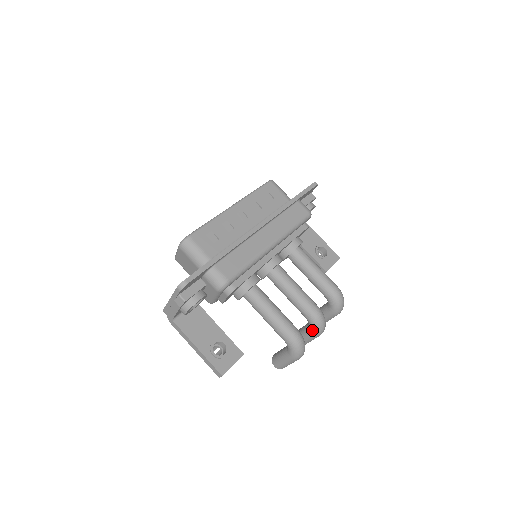
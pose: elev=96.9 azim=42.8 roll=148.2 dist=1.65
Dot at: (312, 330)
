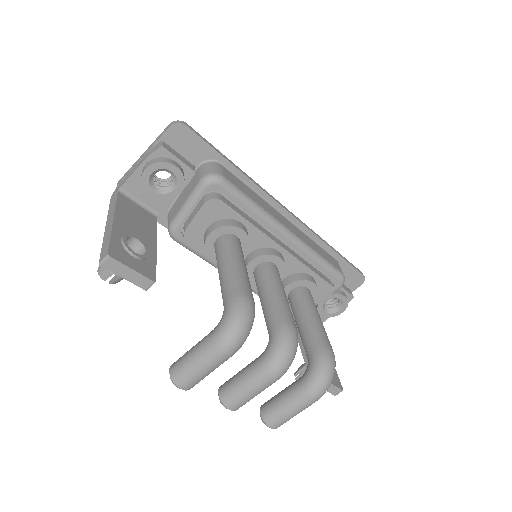
Dot at: (267, 352)
